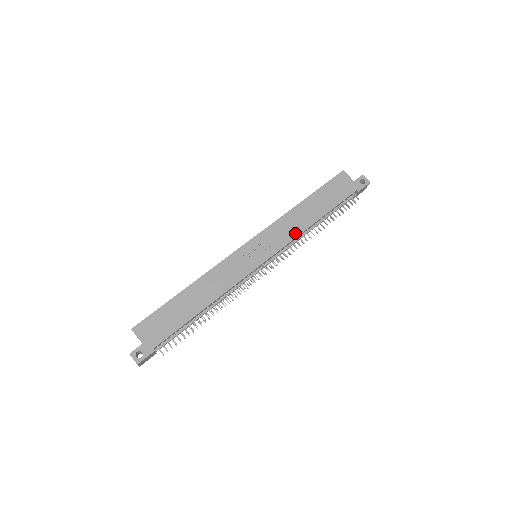
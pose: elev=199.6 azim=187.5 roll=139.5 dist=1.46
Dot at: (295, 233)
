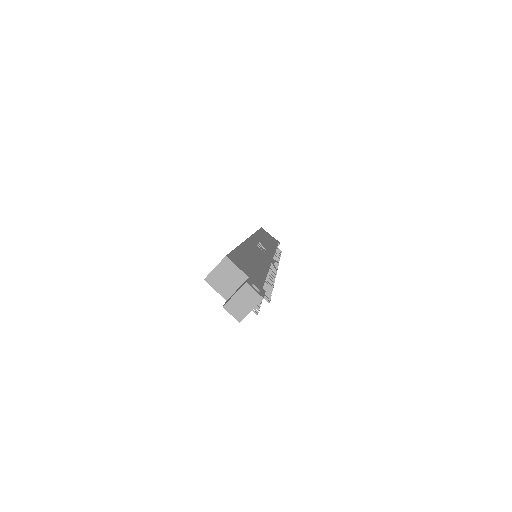
Dot at: (272, 249)
